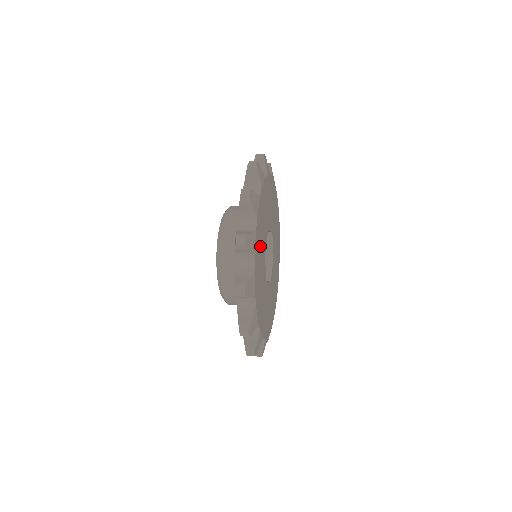
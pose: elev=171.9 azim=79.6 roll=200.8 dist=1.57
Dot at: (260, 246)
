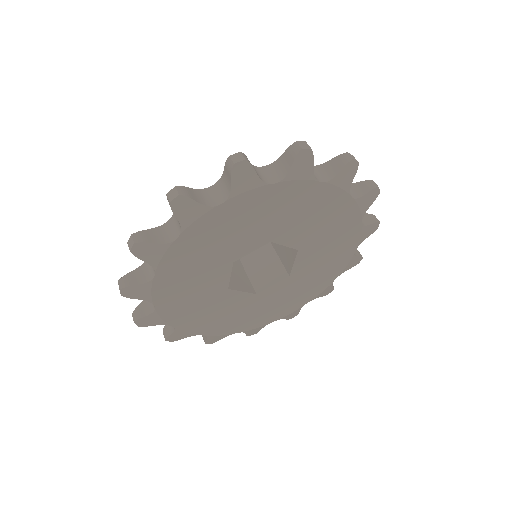
Dot at: (192, 301)
